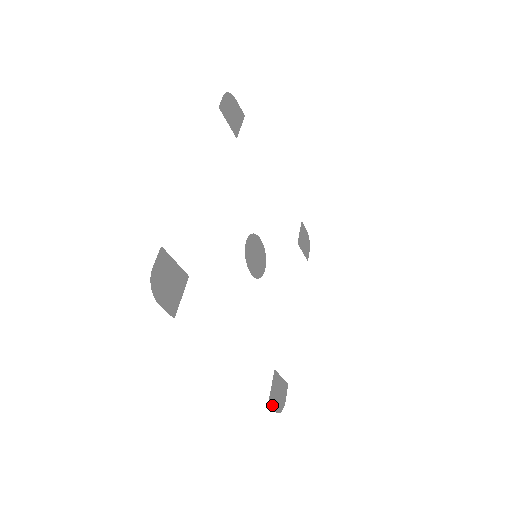
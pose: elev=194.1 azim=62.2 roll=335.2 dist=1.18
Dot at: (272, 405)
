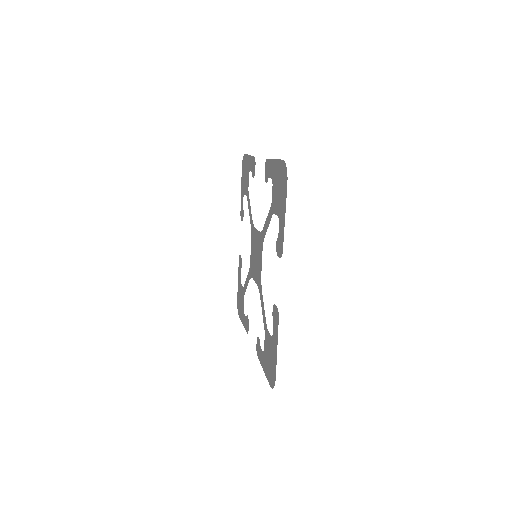
Dot at: (241, 311)
